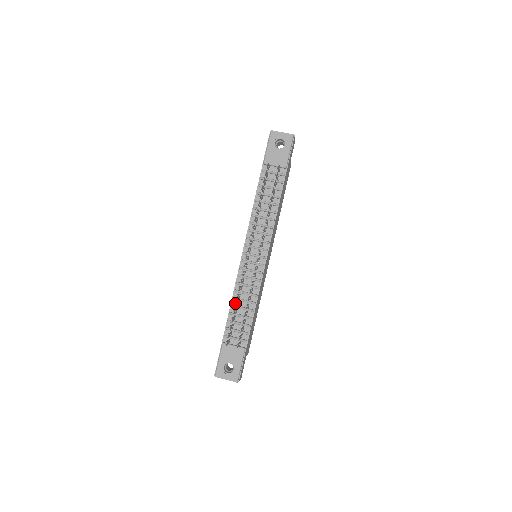
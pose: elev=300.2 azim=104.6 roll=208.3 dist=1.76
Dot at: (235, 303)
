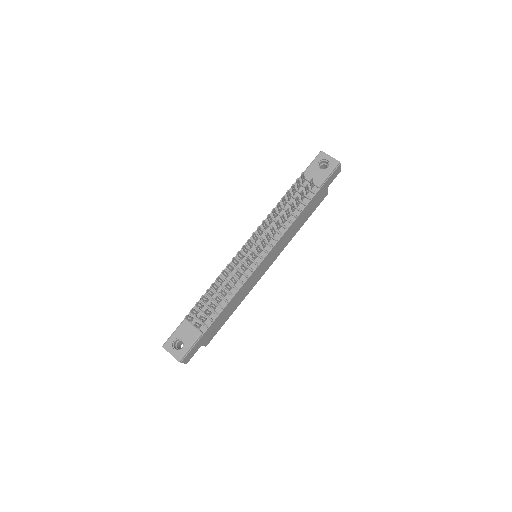
Dot at: (213, 283)
